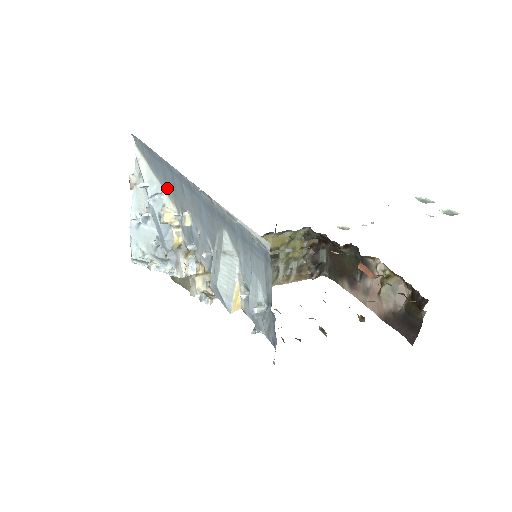
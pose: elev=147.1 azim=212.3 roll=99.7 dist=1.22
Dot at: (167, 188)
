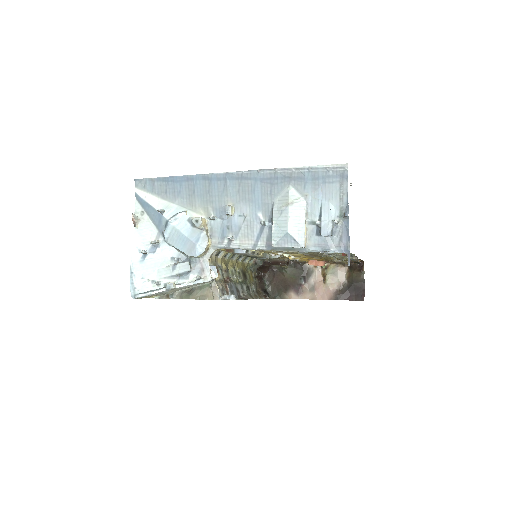
Dot at: (193, 203)
